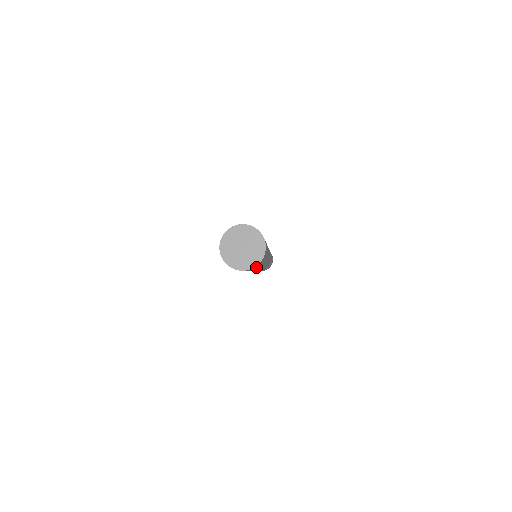
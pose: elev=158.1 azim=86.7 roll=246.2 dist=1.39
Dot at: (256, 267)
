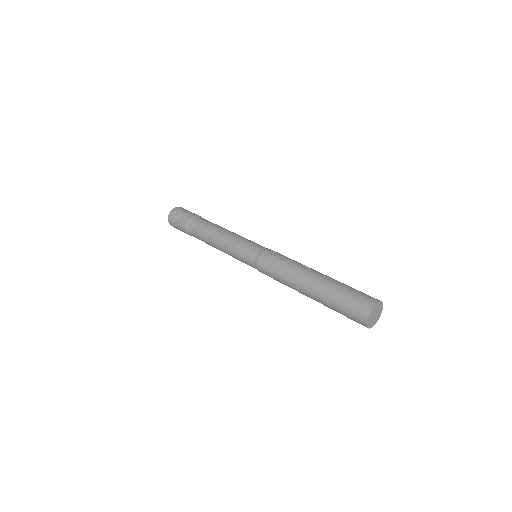
Dot at: occluded
